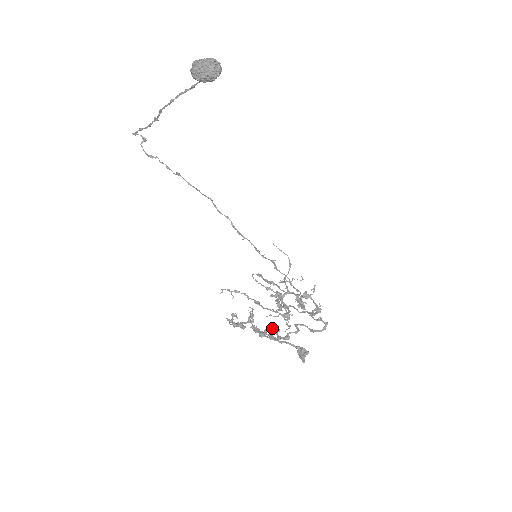
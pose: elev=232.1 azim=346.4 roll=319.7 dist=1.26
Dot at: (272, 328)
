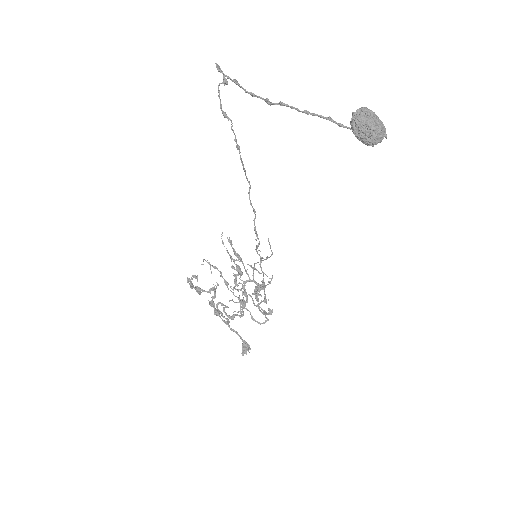
Dot at: (224, 305)
